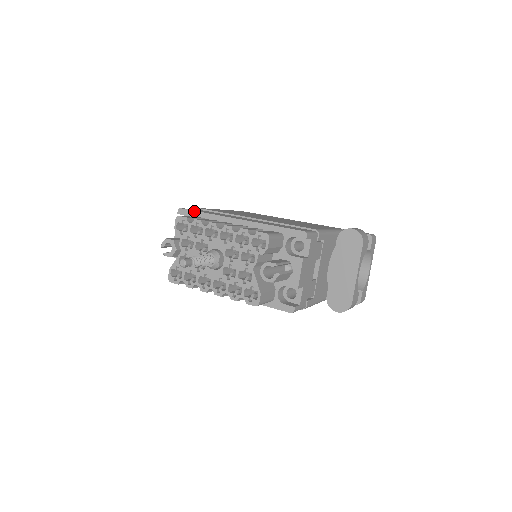
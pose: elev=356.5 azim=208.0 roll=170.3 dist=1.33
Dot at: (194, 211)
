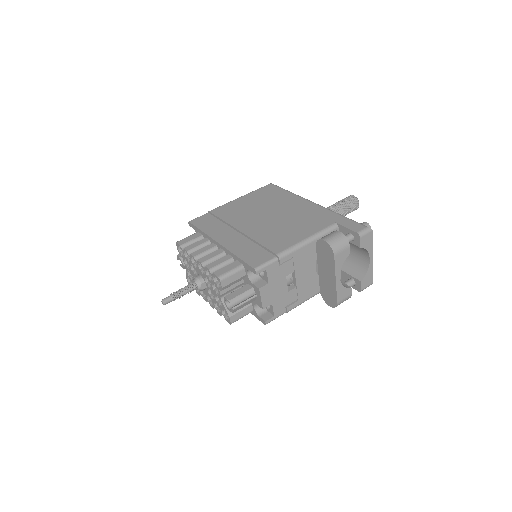
Dot at: (196, 227)
